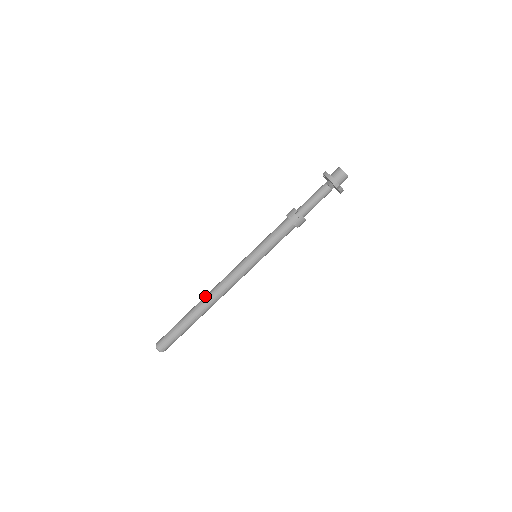
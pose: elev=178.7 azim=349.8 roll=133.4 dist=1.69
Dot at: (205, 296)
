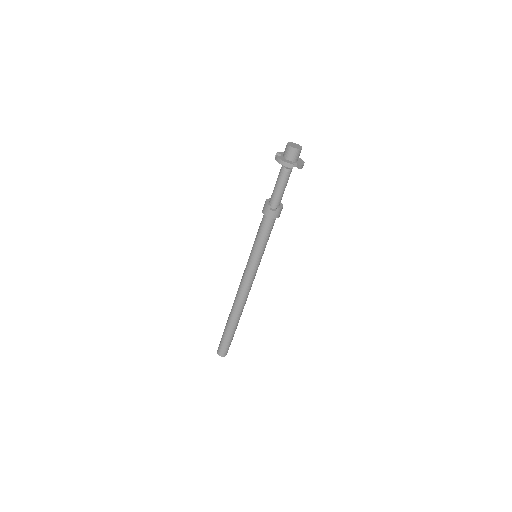
Dot at: (233, 305)
